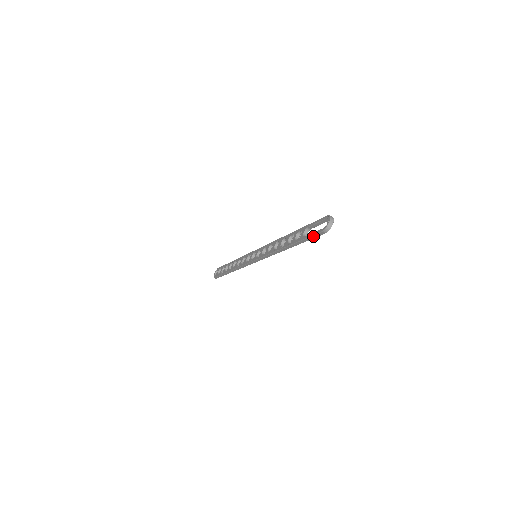
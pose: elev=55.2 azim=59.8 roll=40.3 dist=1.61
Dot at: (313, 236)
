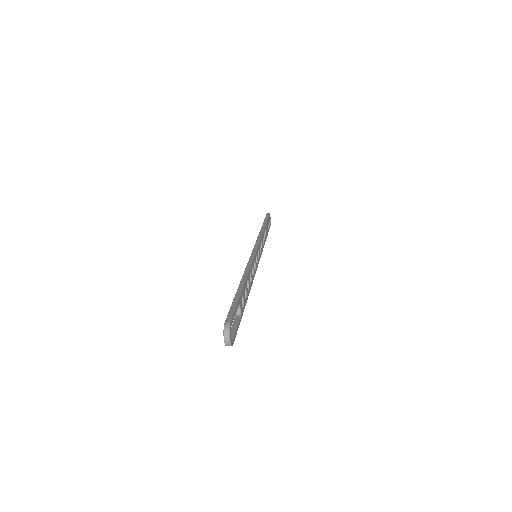
Dot at: occluded
